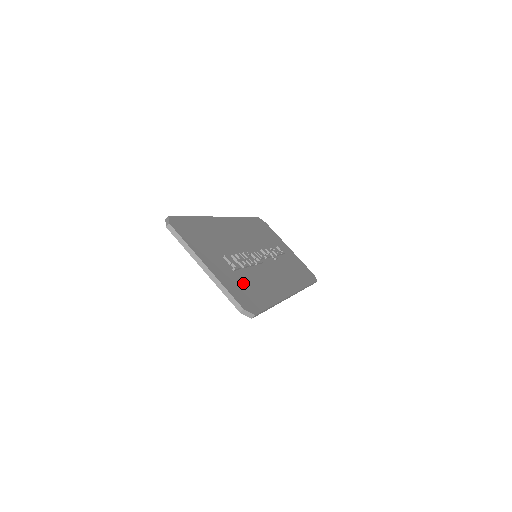
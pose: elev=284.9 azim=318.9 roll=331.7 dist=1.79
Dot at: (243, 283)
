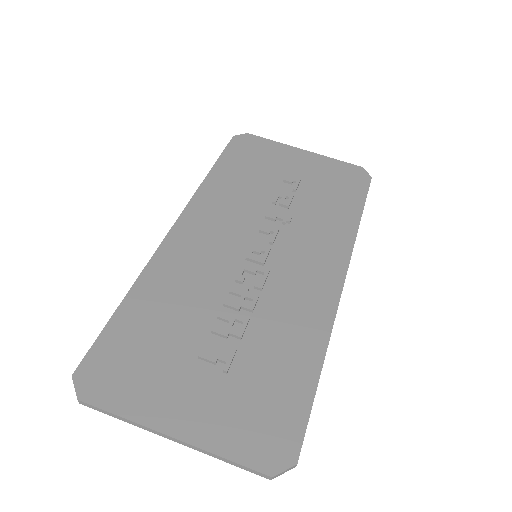
Dot at: (252, 388)
